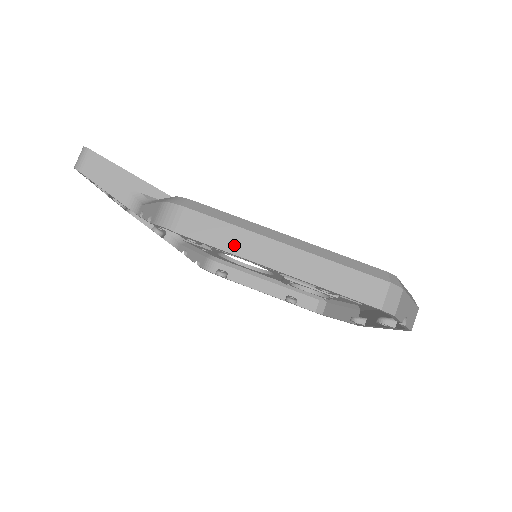
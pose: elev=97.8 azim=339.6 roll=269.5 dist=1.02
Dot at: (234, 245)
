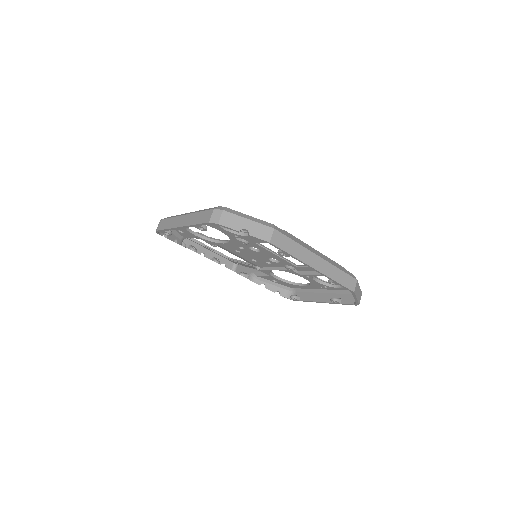
Dot at: (171, 225)
